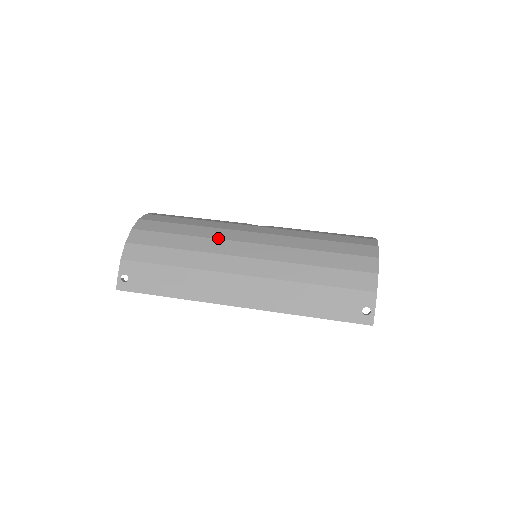
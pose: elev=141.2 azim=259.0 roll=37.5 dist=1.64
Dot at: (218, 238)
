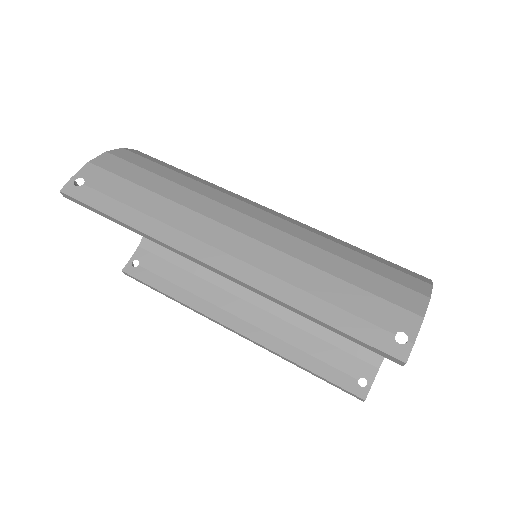
Dot at: (223, 191)
